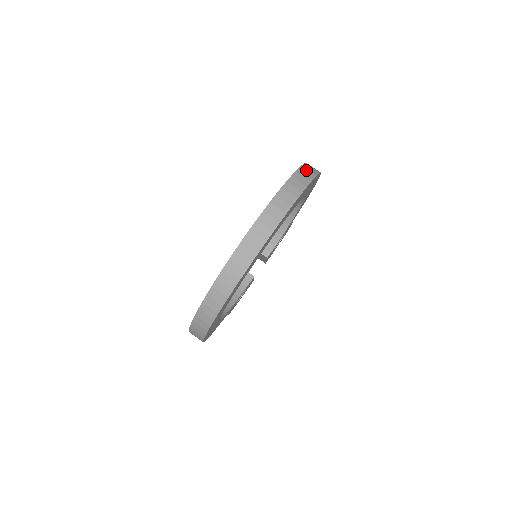
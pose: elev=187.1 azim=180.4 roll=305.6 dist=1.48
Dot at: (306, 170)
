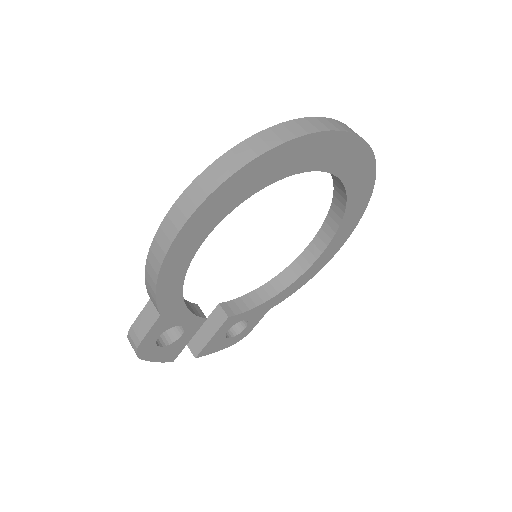
Dot at: occluded
